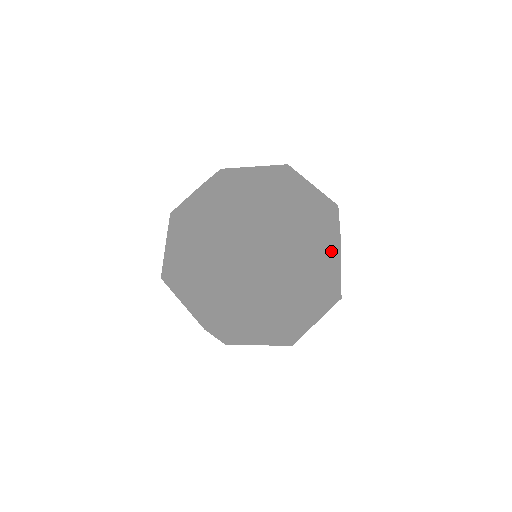
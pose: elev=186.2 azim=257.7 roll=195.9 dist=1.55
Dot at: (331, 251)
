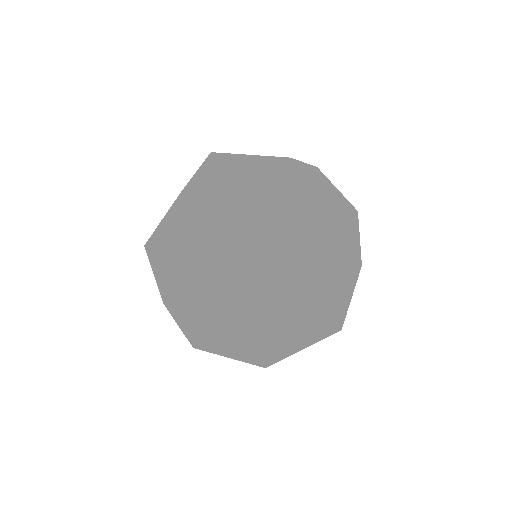
Dot at: (329, 322)
